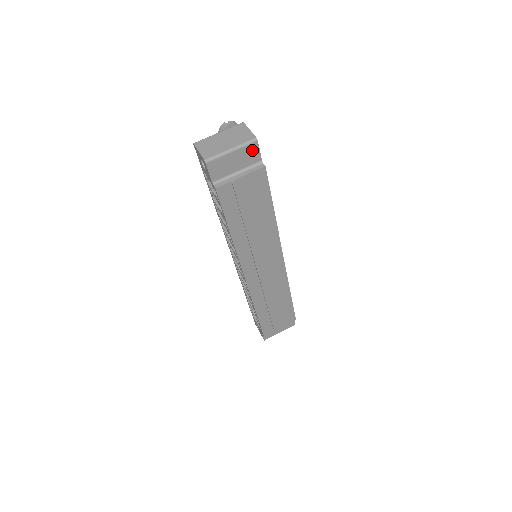
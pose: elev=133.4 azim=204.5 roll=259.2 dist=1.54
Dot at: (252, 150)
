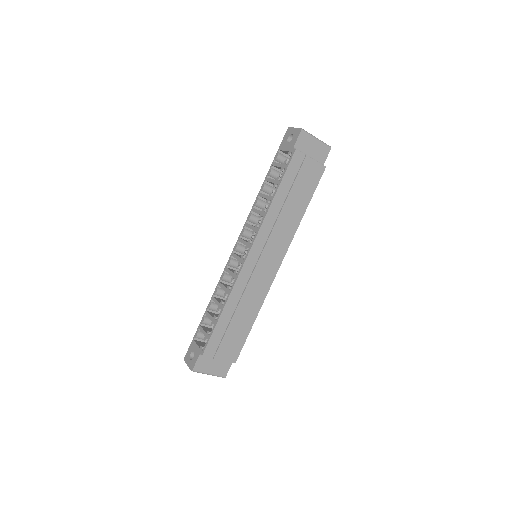
Dot at: (325, 151)
